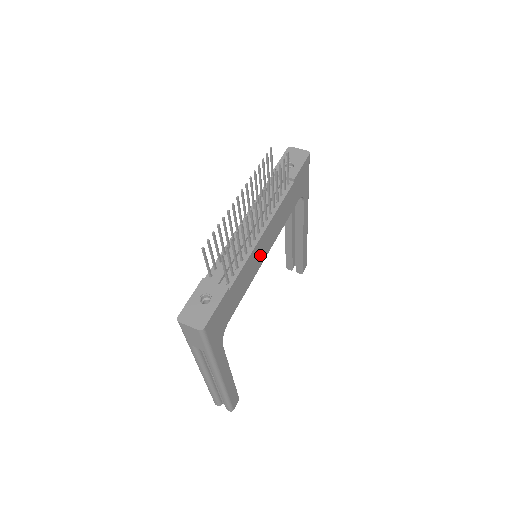
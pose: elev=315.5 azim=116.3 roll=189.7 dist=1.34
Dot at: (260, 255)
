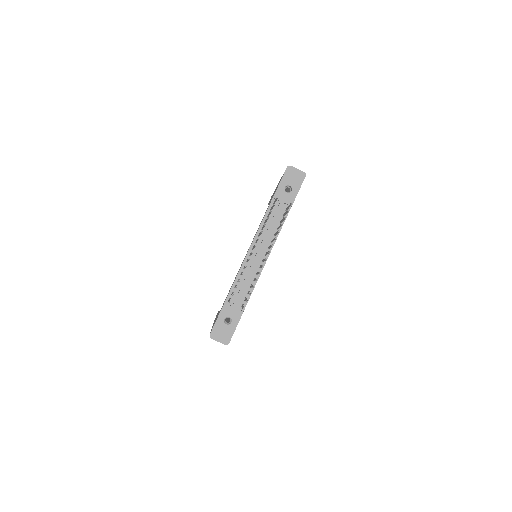
Dot at: occluded
